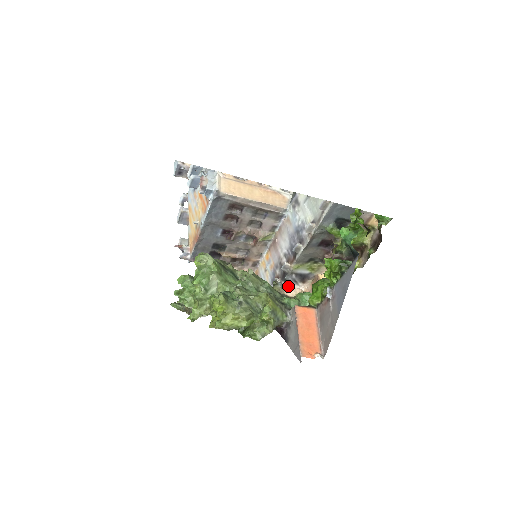
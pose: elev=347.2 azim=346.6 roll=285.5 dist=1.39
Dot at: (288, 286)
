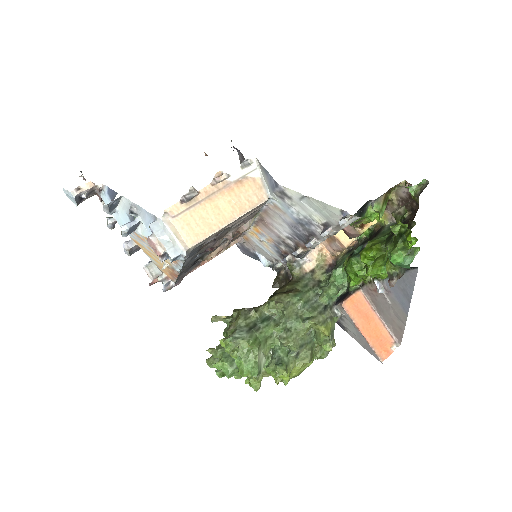
Dot at: (304, 259)
